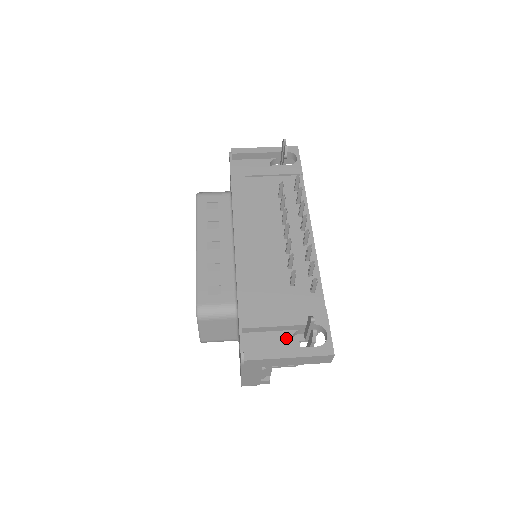
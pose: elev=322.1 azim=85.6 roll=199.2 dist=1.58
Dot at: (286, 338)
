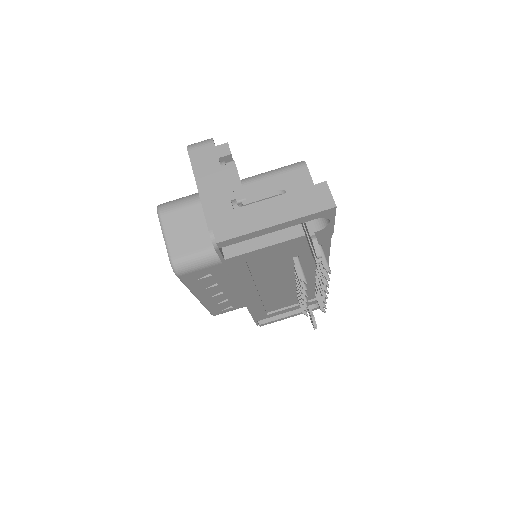
Dot at: occluded
